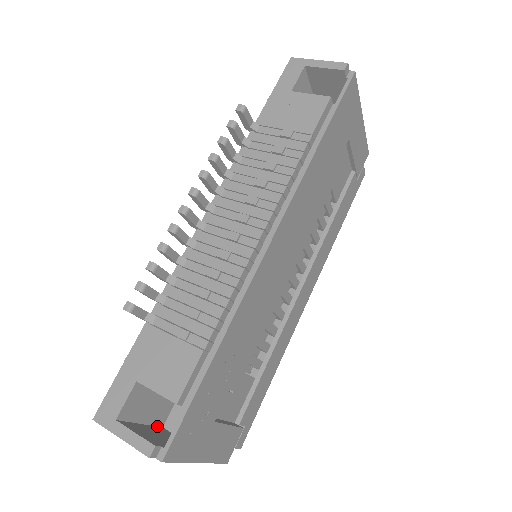
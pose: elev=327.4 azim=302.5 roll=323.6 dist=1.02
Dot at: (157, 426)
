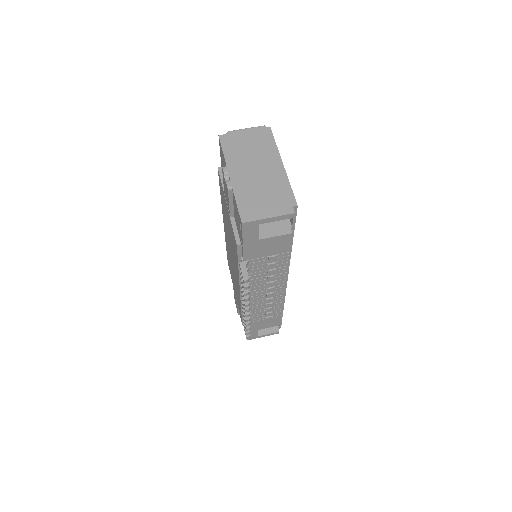
Dot at: occluded
